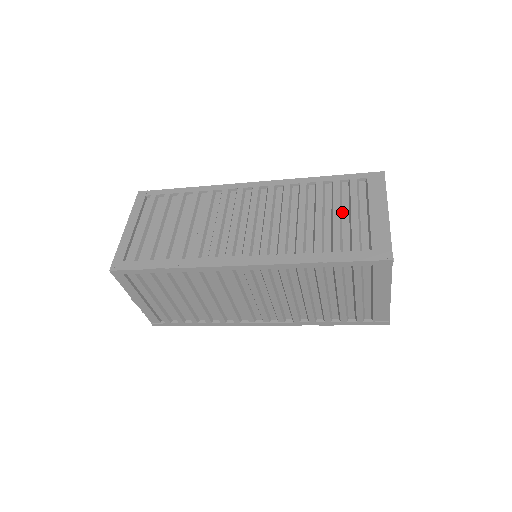
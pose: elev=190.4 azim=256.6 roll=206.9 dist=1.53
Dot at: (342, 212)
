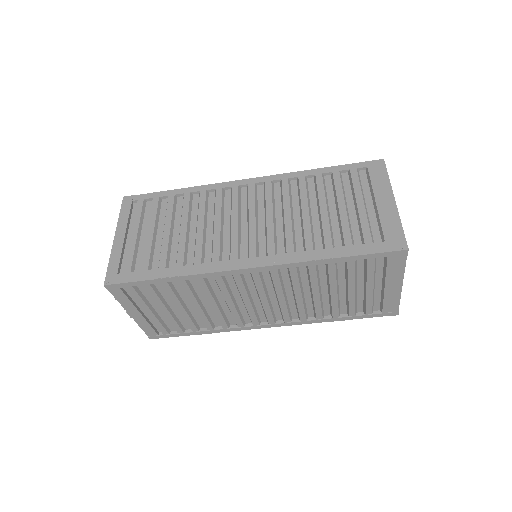
Dot at: (347, 204)
